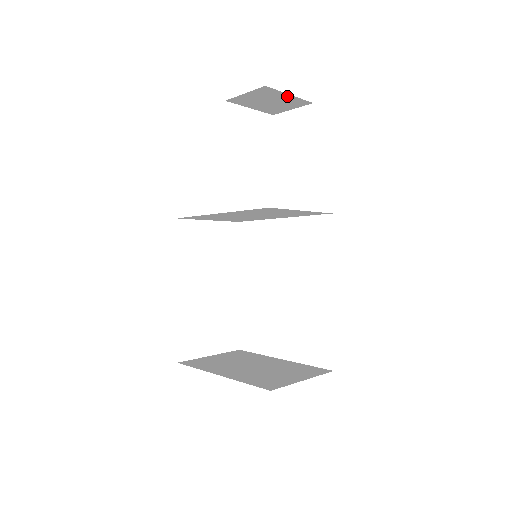
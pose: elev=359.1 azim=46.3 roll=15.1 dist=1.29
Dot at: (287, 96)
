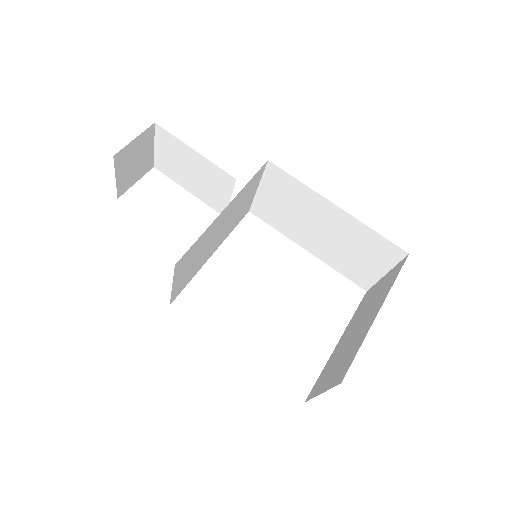
Dot at: (150, 149)
